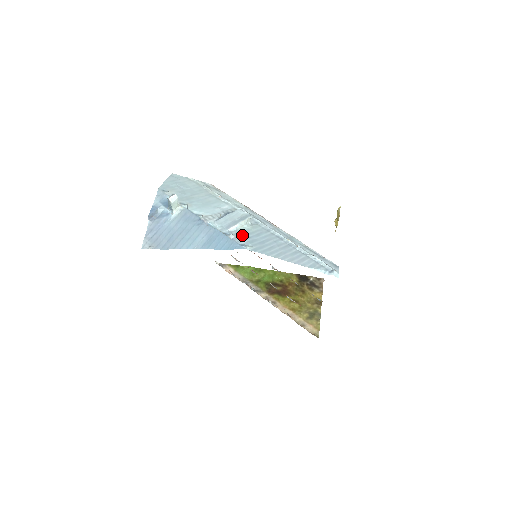
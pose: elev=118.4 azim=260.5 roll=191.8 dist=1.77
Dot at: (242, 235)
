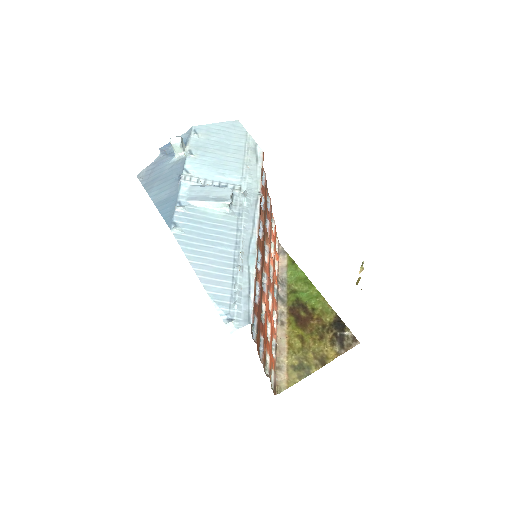
Dot at: (195, 215)
